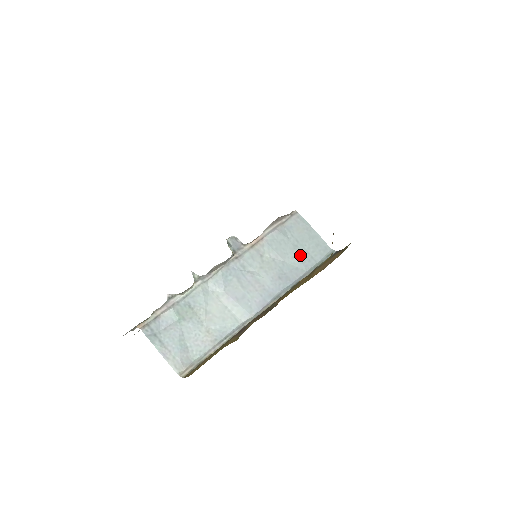
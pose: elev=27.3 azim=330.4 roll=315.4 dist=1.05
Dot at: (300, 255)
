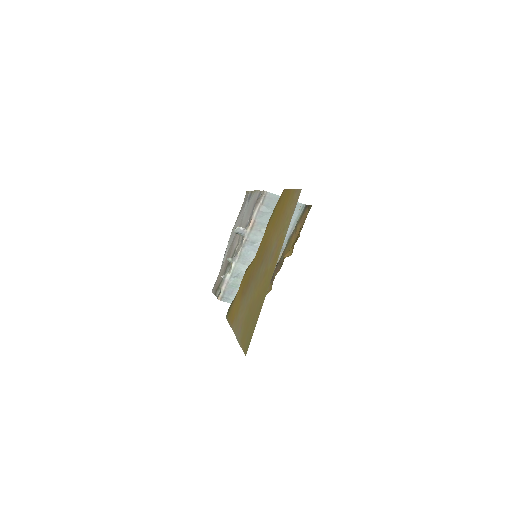
Dot at: occluded
